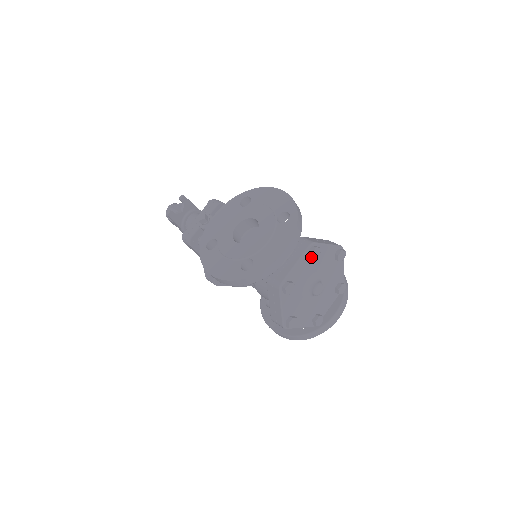
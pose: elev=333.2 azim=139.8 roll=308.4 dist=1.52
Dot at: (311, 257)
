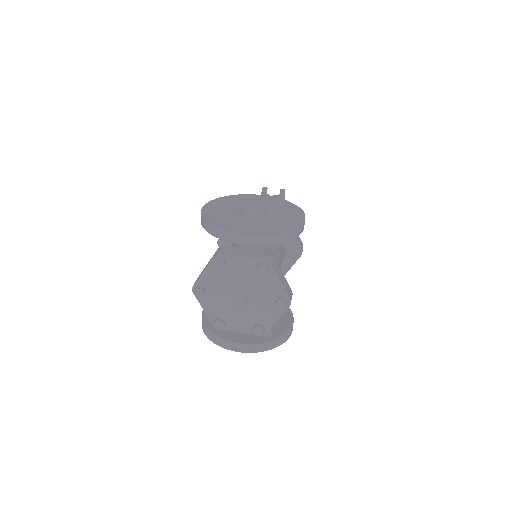
Dot at: (256, 268)
